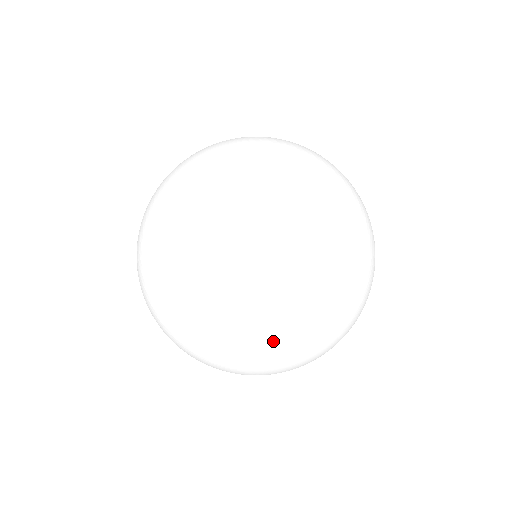
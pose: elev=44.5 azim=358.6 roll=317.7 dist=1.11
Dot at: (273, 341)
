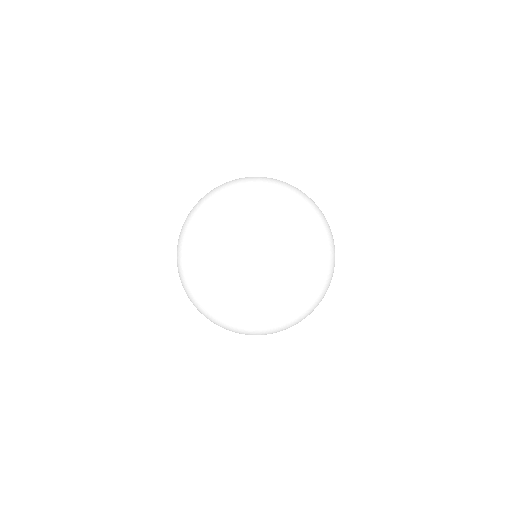
Dot at: (208, 258)
